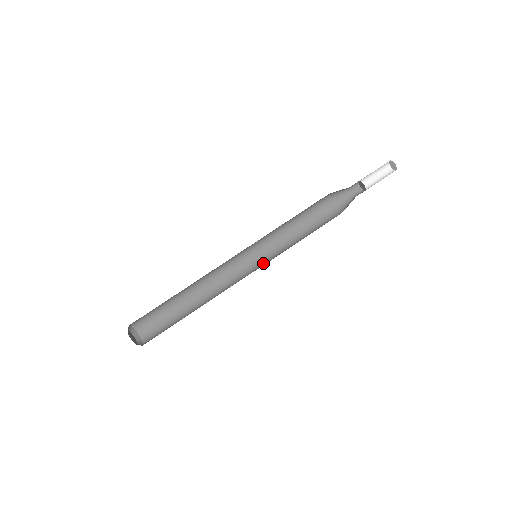
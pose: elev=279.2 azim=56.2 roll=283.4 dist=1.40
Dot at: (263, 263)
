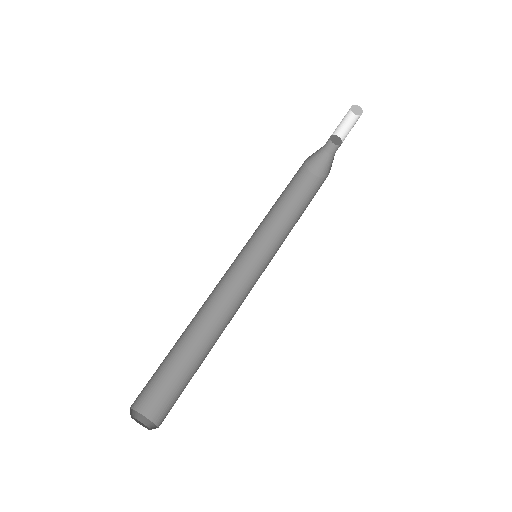
Dot at: (270, 261)
